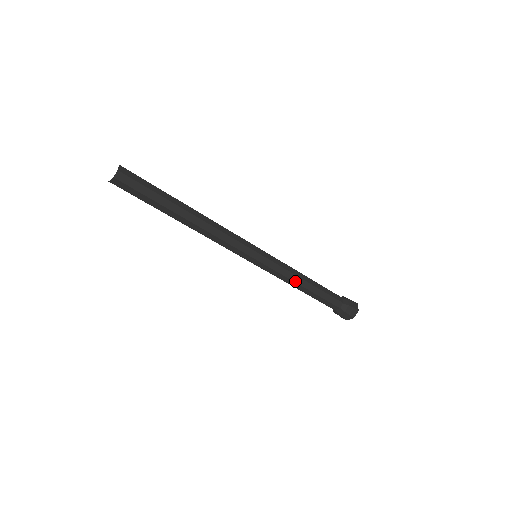
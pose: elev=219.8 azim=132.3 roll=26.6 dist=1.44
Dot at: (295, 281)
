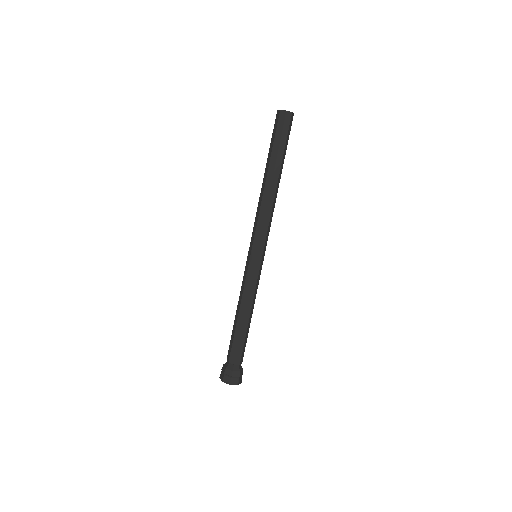
Dot at: (248, 302)
